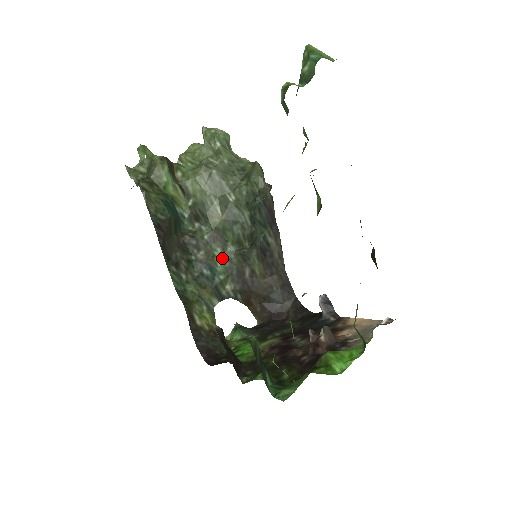
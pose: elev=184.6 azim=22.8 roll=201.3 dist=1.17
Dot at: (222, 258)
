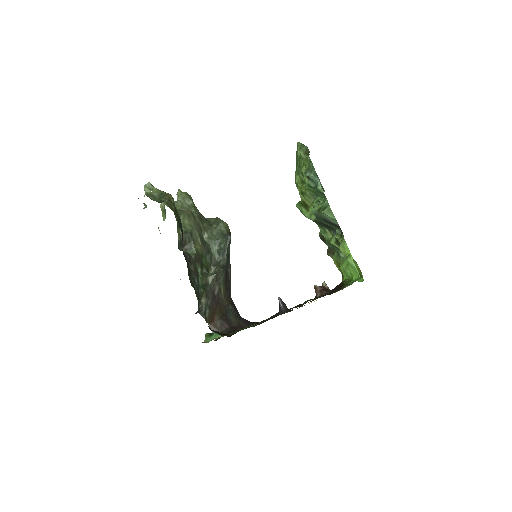
Dot at: (201, 276)
